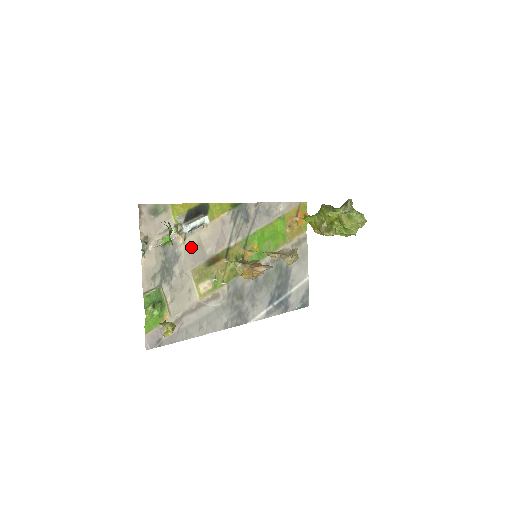
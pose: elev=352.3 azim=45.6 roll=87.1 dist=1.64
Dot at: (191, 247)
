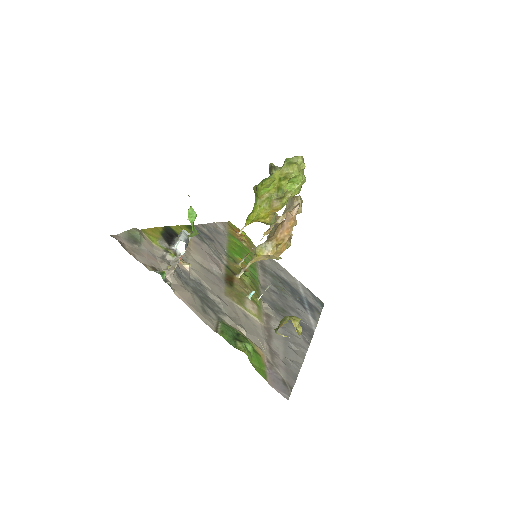
Dot at: (200, 272)
